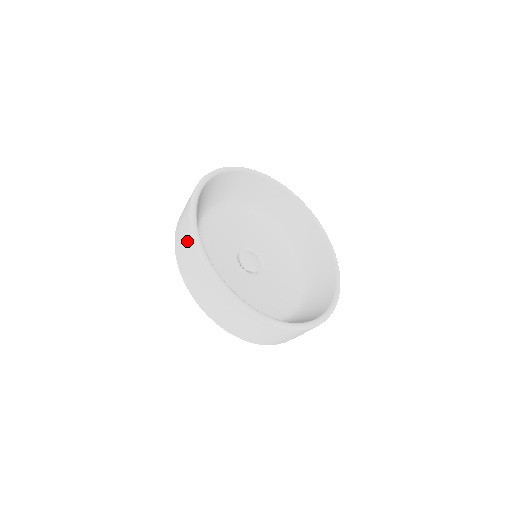
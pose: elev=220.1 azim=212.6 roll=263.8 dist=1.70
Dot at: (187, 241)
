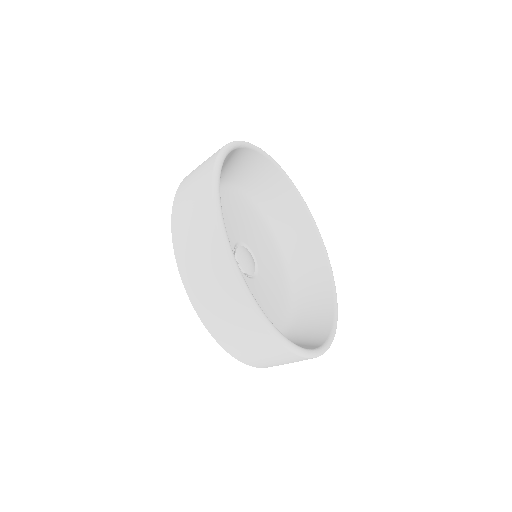
Dot at: (200, 188)
